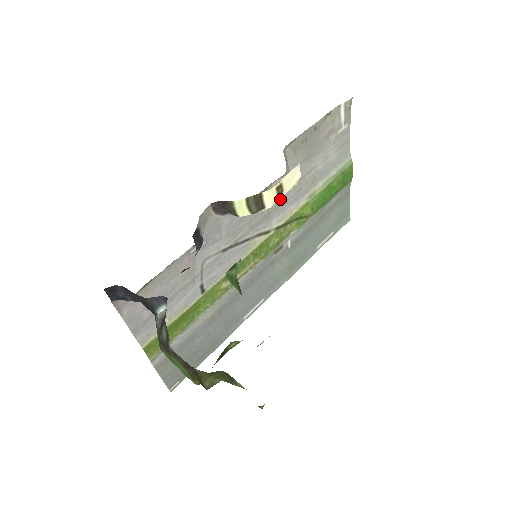
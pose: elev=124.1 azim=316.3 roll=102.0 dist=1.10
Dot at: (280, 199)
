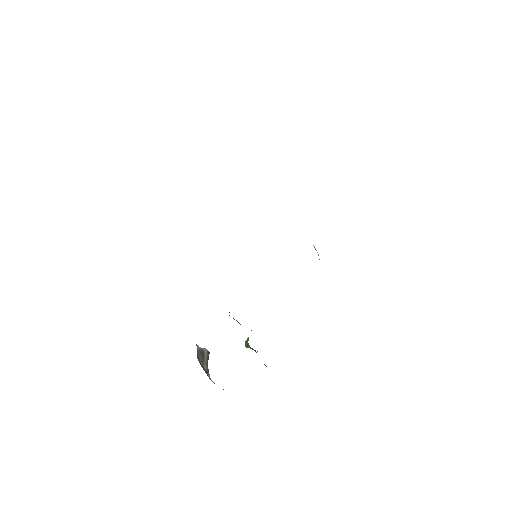
Dot at: occluded
